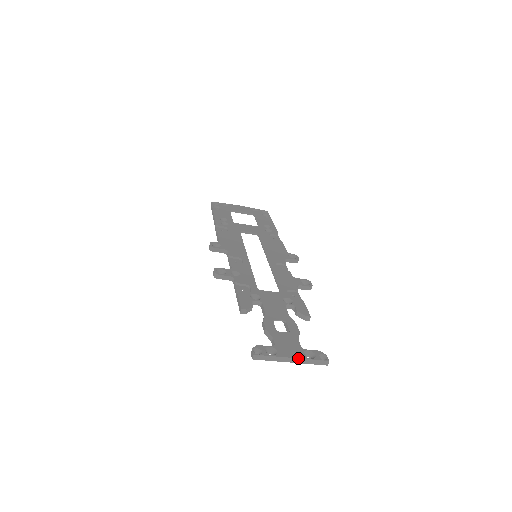
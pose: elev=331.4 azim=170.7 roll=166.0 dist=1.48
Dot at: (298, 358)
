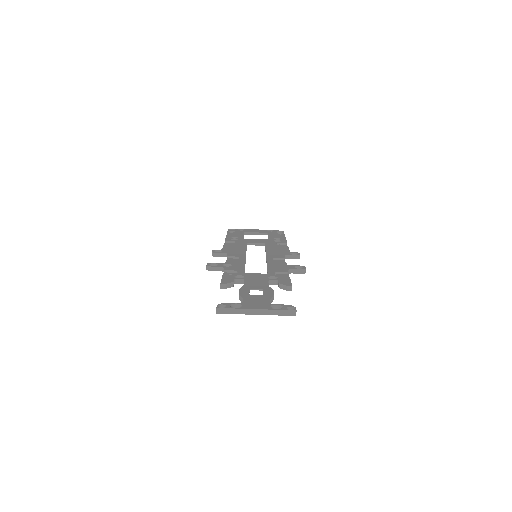
Dot at: (262, 309)
